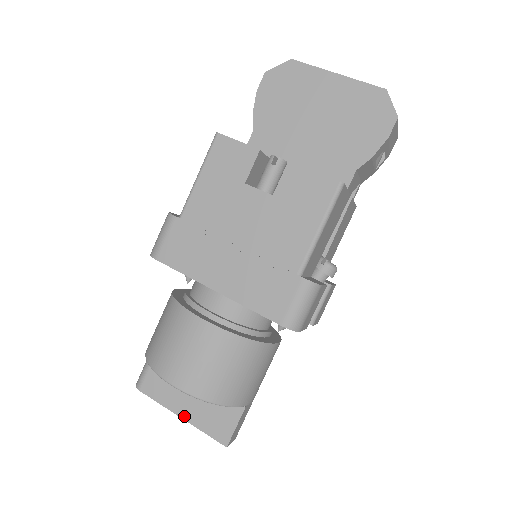
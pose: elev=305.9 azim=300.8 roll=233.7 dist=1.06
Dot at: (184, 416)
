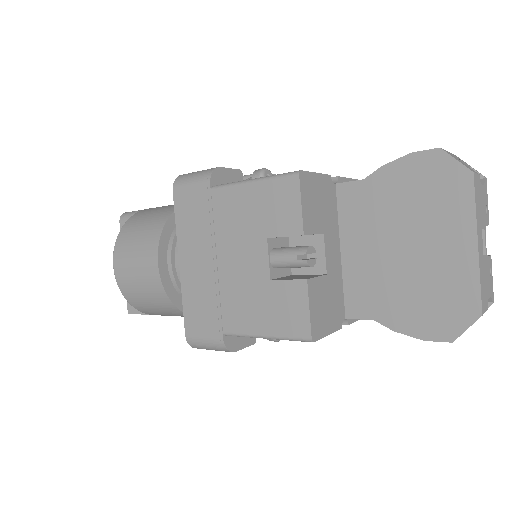
Dot at: occluded
